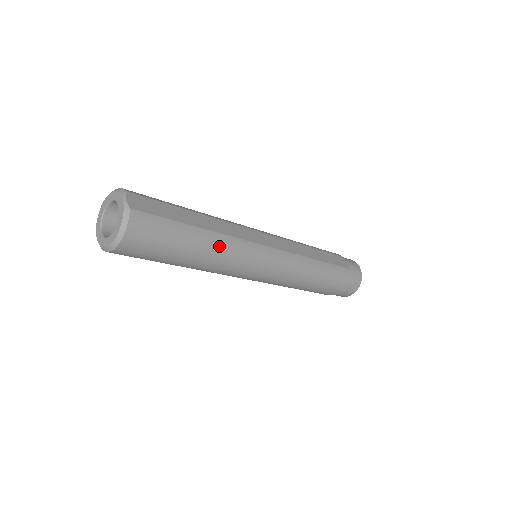
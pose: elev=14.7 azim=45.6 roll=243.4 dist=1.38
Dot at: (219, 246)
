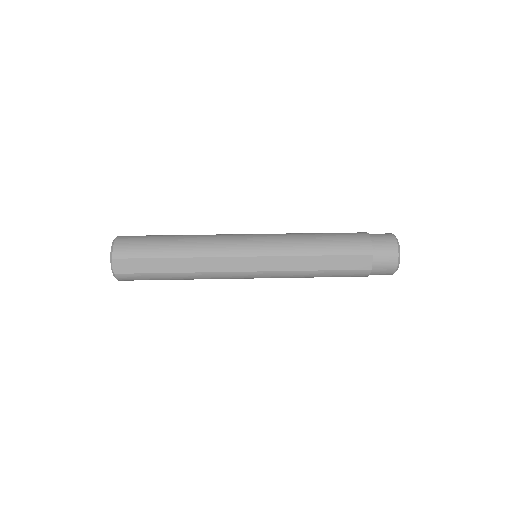
Dot at: (195, 278)
